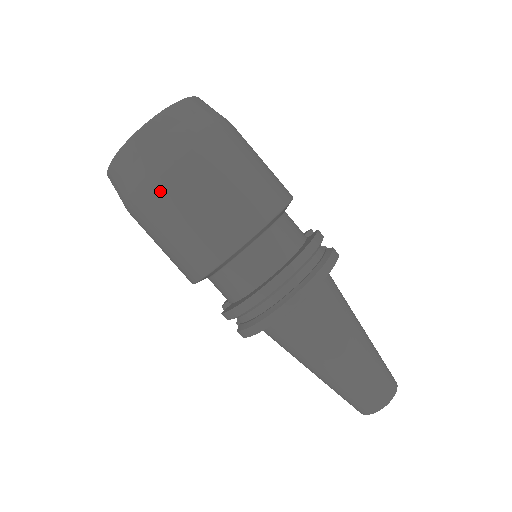
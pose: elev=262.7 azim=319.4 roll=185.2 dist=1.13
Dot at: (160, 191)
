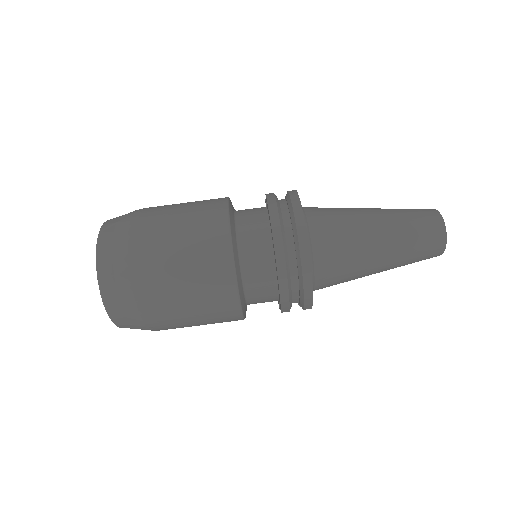
Dot at: (152, 295)
